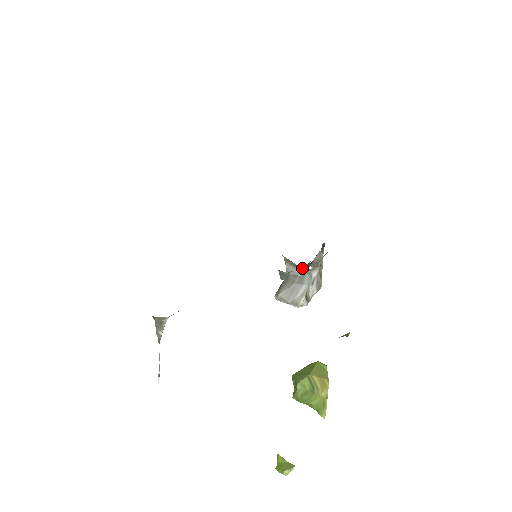
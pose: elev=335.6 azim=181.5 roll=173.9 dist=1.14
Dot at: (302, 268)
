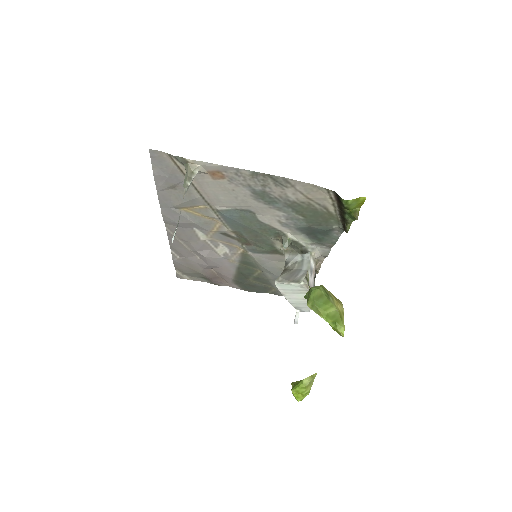
Dot at: occluded
